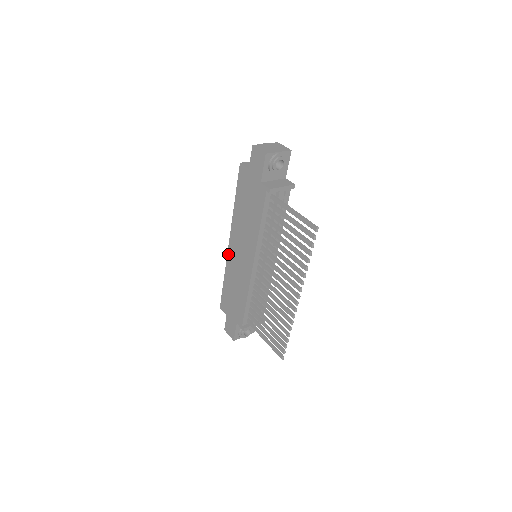
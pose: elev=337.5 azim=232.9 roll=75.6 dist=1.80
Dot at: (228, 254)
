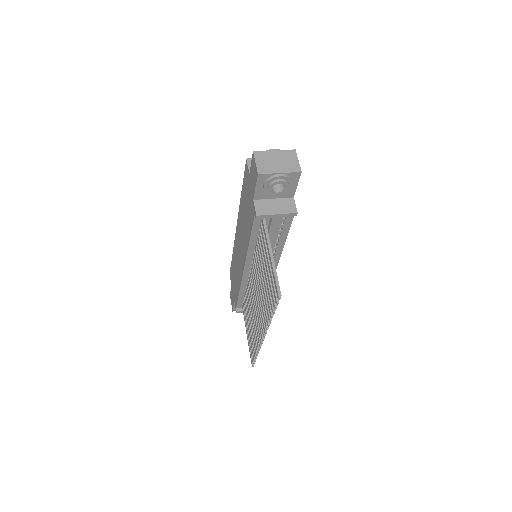
Dot at: (235, 236)
